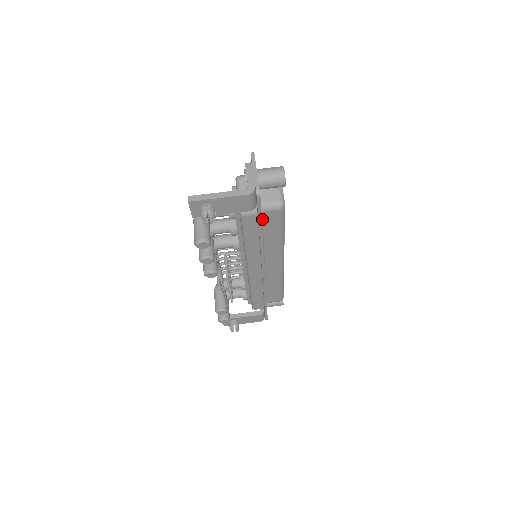
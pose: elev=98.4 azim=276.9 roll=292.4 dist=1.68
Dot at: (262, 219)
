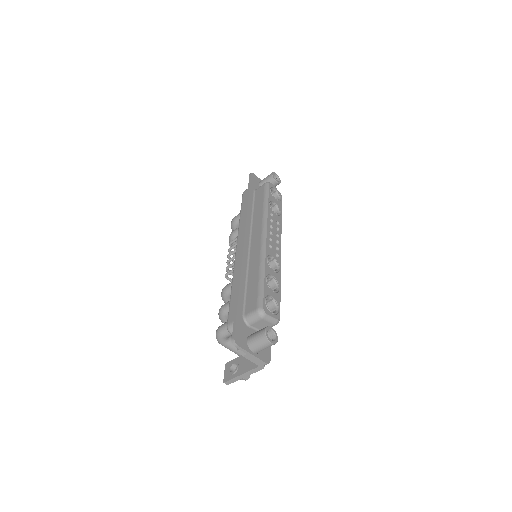
Dot at: occluded
